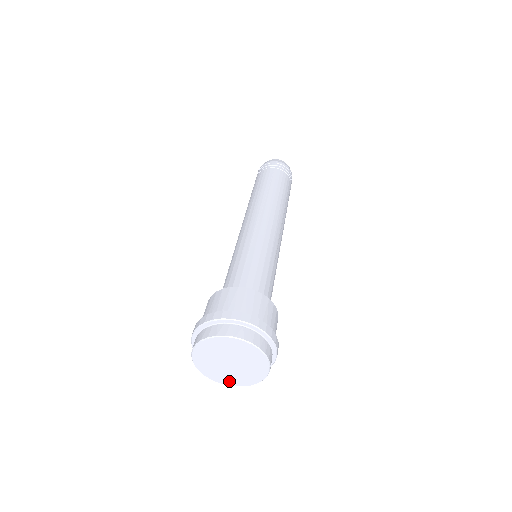
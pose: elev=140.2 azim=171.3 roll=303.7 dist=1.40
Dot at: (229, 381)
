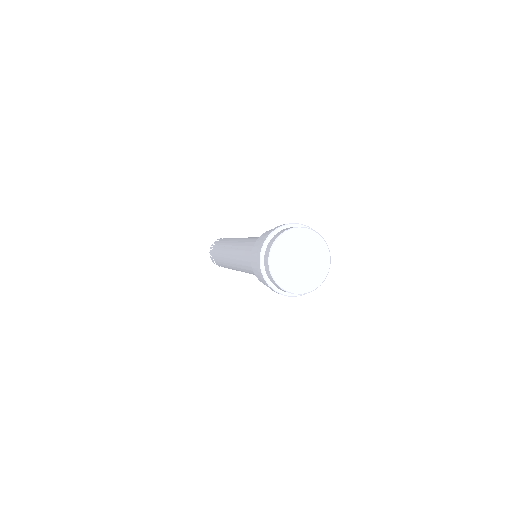
Dot at: (292, 286)
